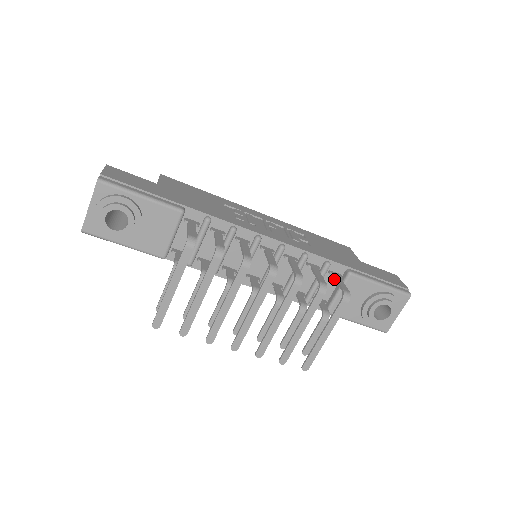
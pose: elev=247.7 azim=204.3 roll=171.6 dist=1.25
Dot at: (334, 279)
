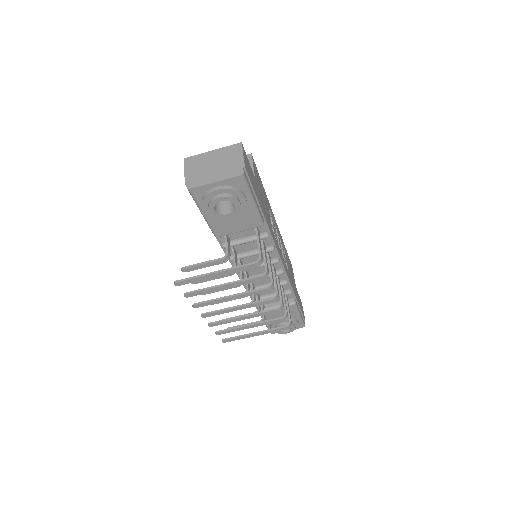
Dot at: occluded
